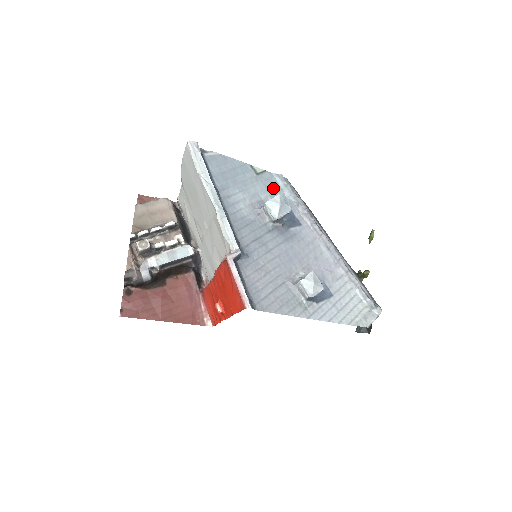
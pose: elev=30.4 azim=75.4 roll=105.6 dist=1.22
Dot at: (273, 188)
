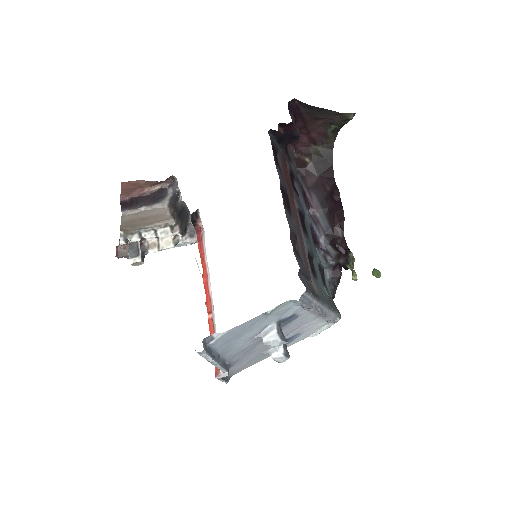
Dot at: (282, 311)
